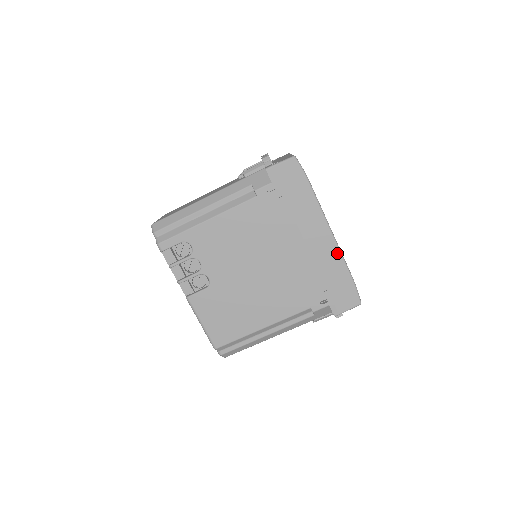
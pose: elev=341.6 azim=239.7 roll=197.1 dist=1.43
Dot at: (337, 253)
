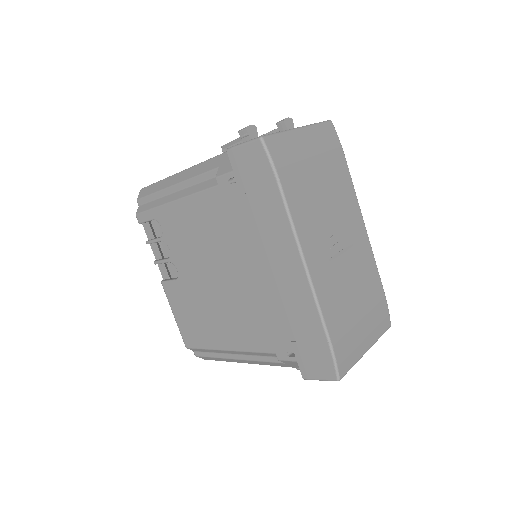
Dot at: (310, 297)
